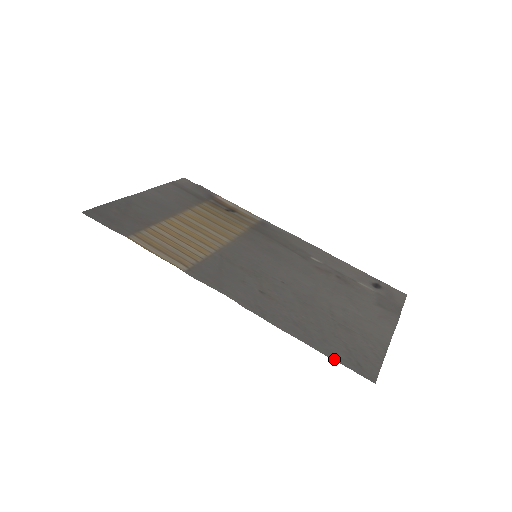
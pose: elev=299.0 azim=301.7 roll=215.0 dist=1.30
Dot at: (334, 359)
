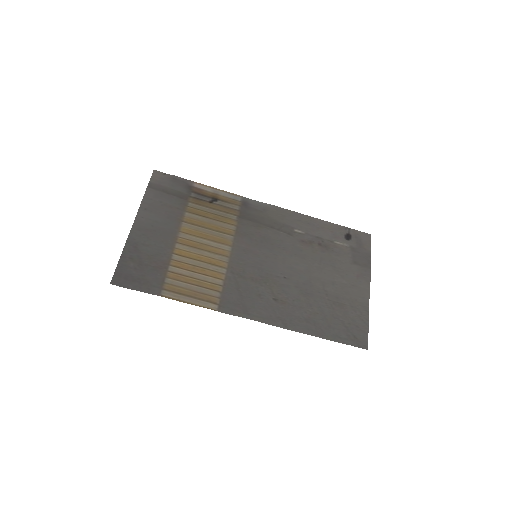
Dot at: (339, 342)
